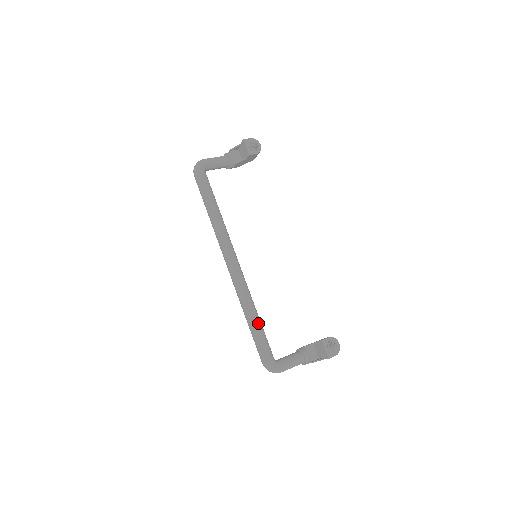
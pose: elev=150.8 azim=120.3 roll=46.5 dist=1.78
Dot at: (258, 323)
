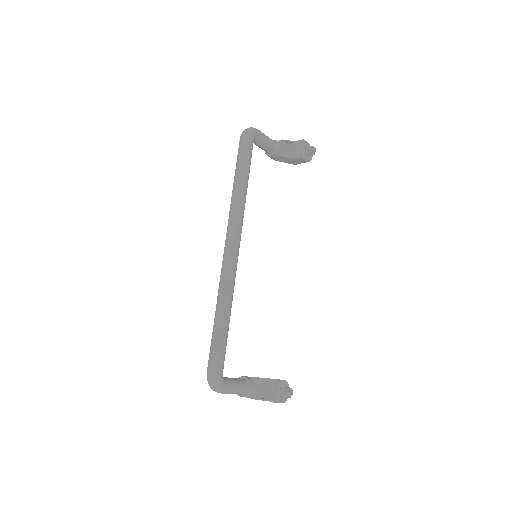
Dot at: (228, 326)
